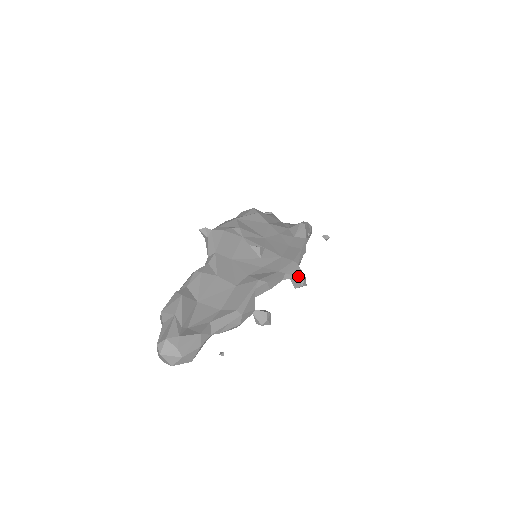
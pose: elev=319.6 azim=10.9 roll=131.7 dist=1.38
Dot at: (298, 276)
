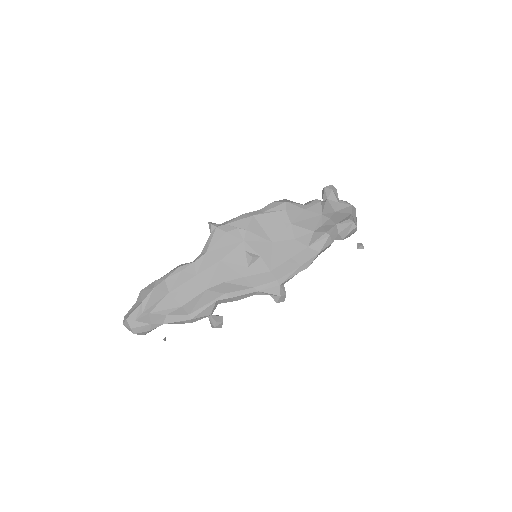
Dot at: (274, 295)
